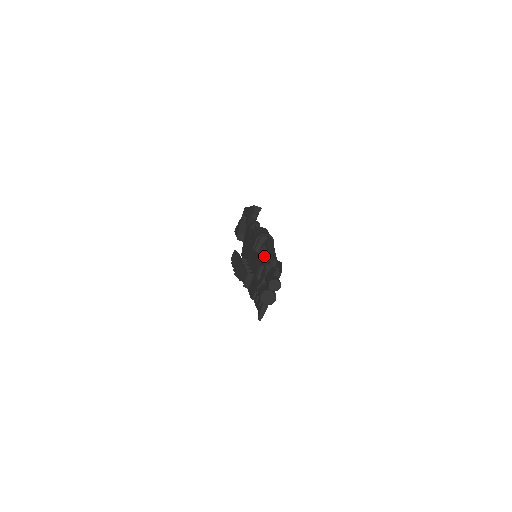
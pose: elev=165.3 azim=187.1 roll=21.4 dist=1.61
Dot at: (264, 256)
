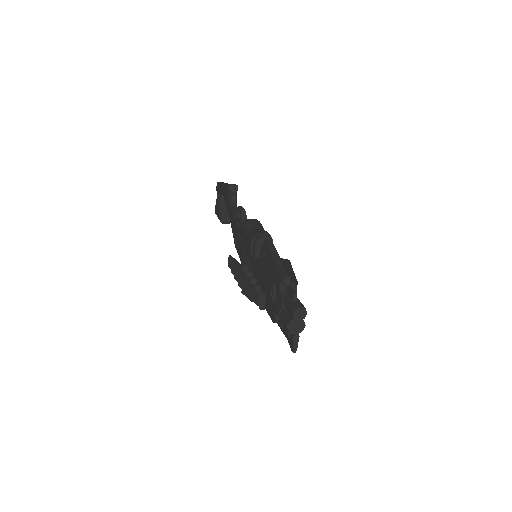
Dot at: (269, 264)
